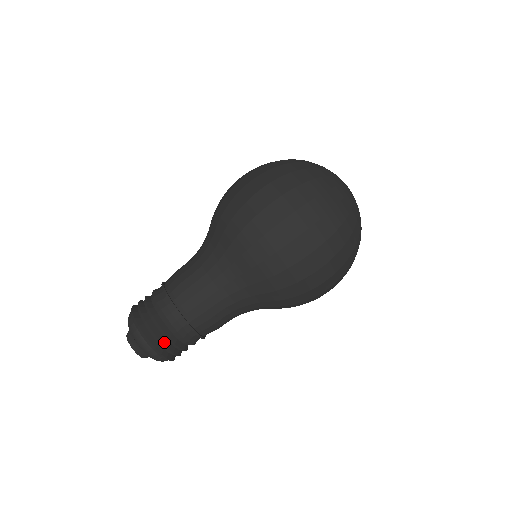
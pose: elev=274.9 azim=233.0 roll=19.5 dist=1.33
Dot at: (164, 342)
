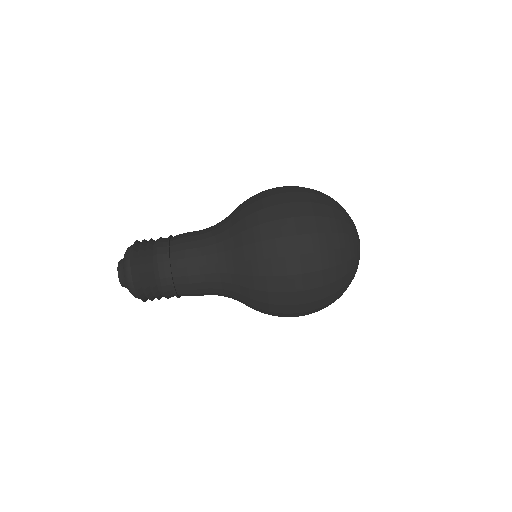
Dot at: (149, 294)
